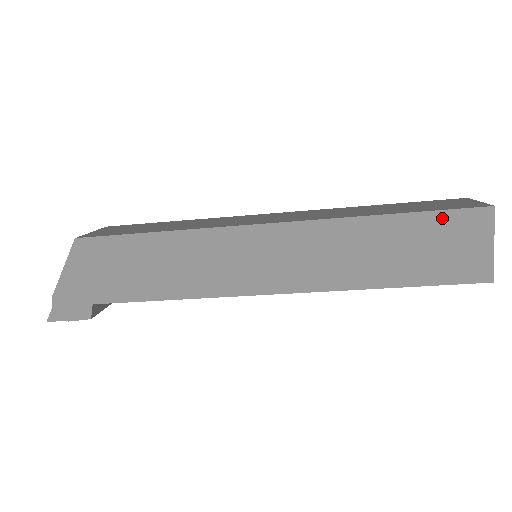
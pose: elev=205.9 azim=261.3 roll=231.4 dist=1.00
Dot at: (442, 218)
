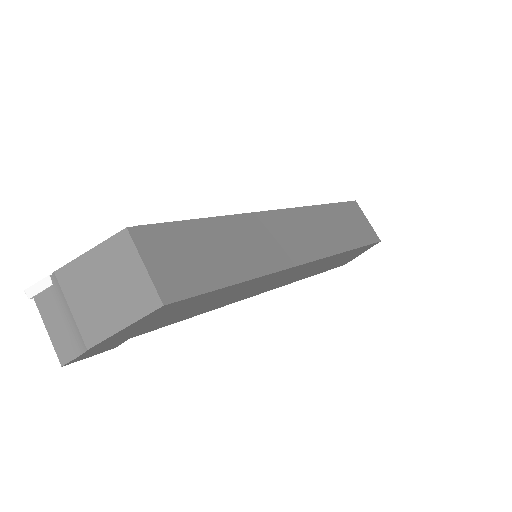
Dot at: (363, 248)
